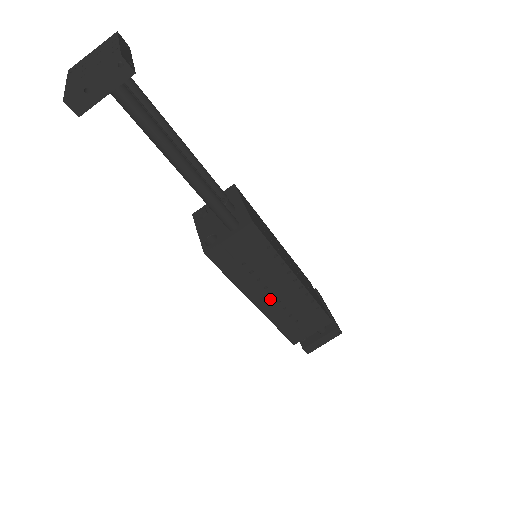
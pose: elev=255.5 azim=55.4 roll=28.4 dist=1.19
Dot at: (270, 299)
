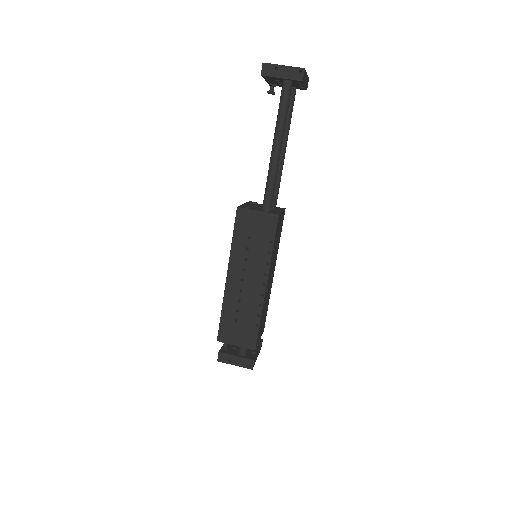
Dot at: (238, 282)
